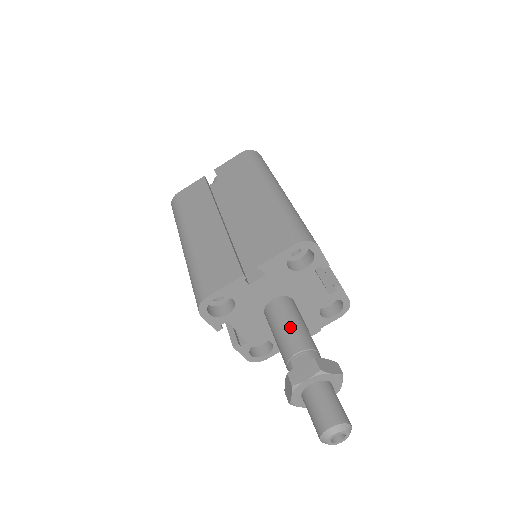
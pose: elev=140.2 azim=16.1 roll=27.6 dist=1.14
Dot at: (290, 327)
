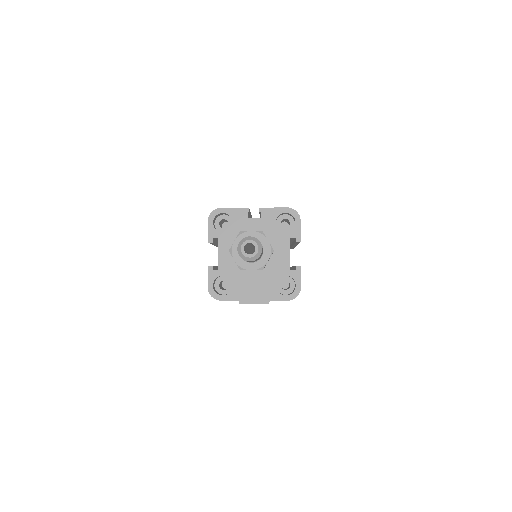
Dot at: occluded
